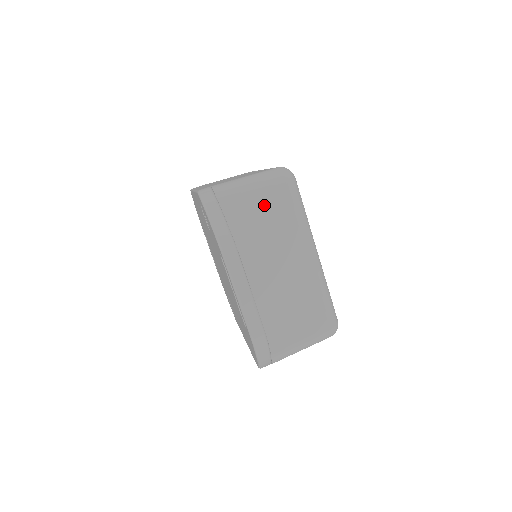
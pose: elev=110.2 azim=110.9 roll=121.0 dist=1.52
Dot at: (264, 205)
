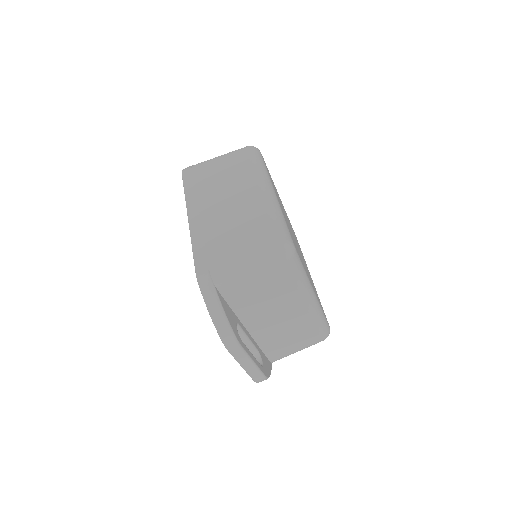
Dot at: (263, 283)
